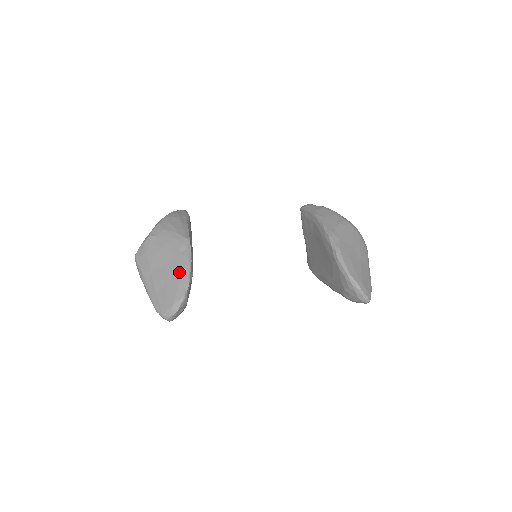
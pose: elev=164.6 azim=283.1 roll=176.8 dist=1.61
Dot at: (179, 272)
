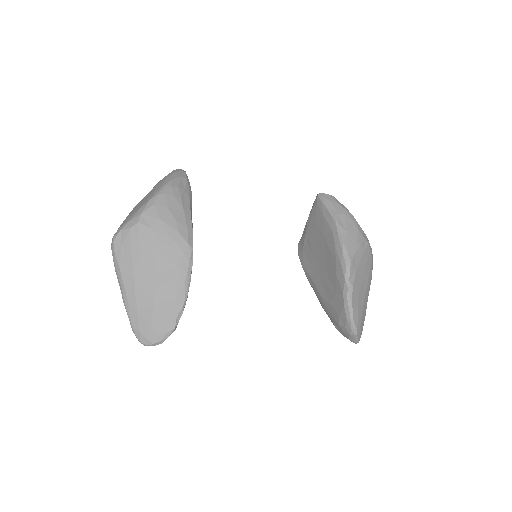
Dot at: (173, 294)
